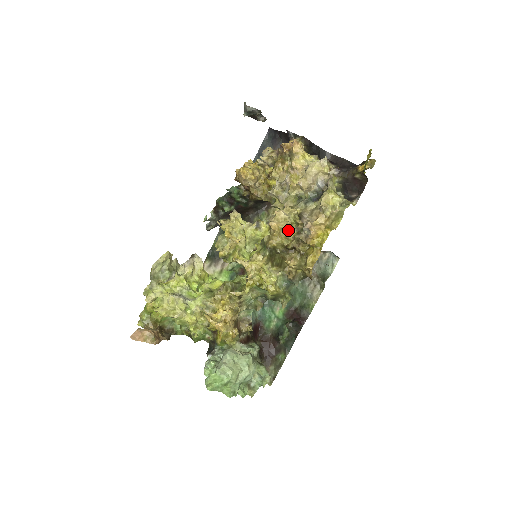
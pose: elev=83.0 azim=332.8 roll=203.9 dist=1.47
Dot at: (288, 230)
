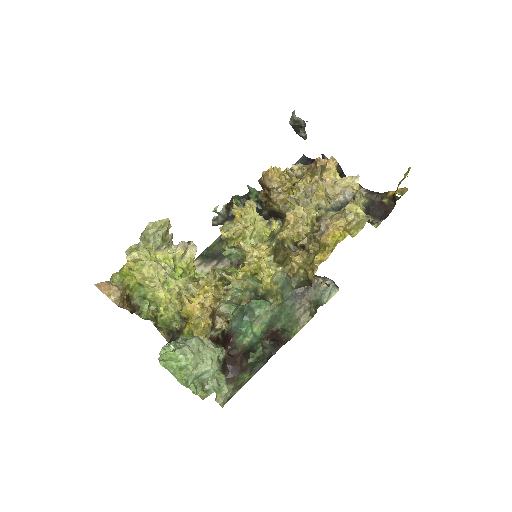
Dot at: (303, 227)
